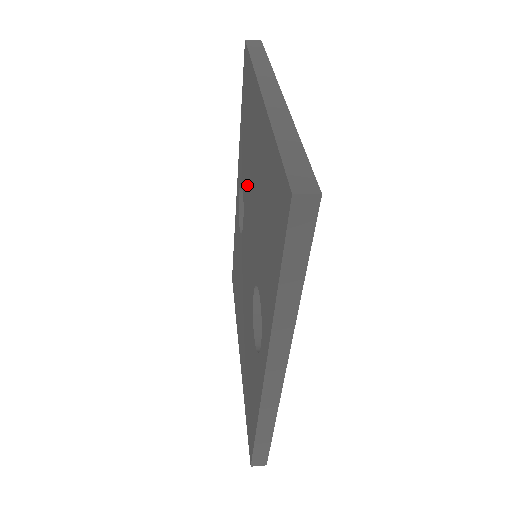
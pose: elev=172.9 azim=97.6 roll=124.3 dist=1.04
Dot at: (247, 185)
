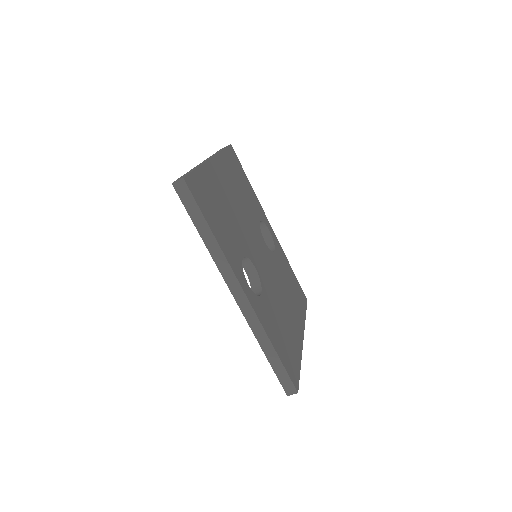
Dot at: occluded
